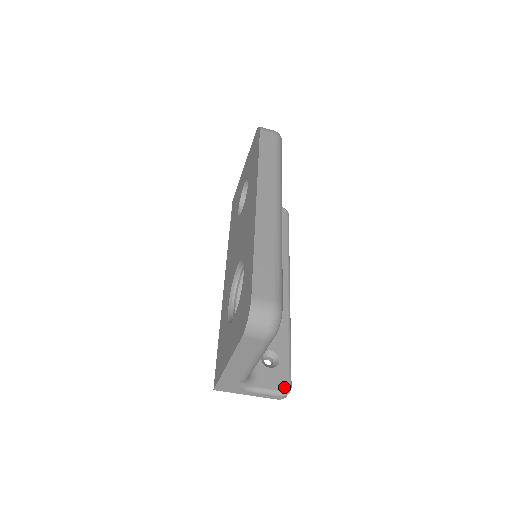
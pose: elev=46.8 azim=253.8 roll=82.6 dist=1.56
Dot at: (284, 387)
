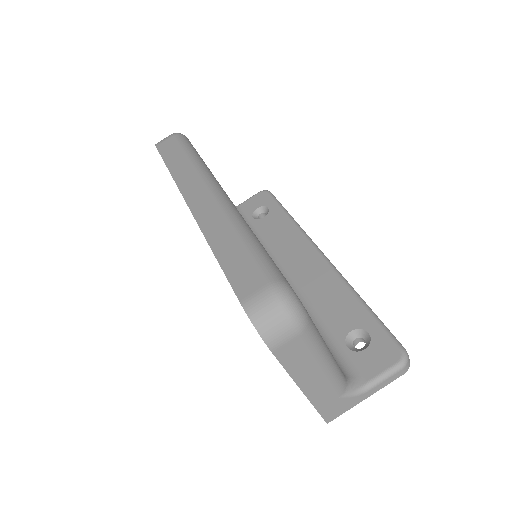
Dot at: (396, 356)
